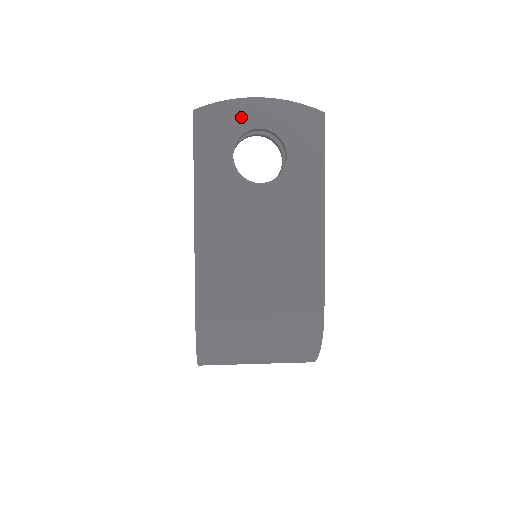
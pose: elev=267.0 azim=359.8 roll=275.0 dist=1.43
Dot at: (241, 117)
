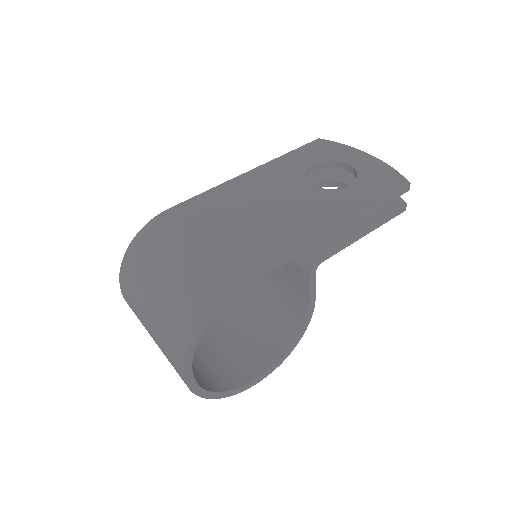
Dot at: (344, 154)
